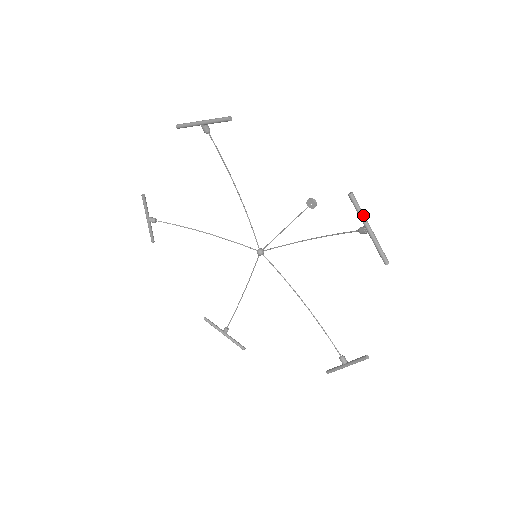
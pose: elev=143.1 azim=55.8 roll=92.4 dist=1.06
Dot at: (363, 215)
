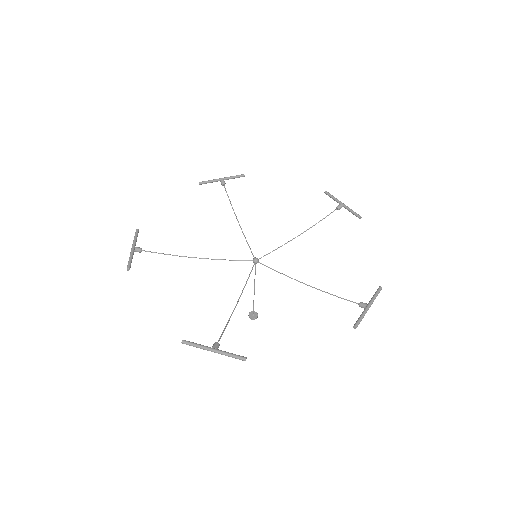
Dot at: (337, 199)
